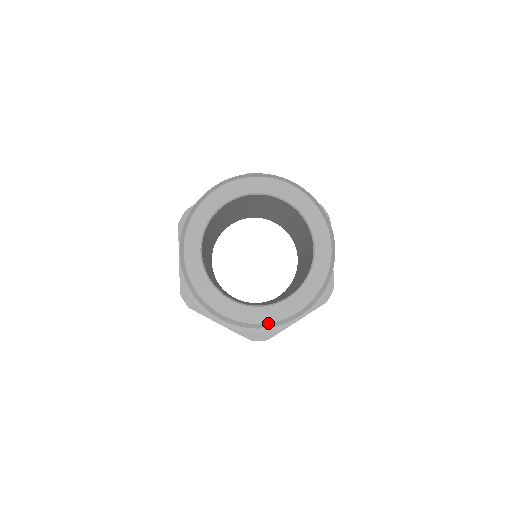
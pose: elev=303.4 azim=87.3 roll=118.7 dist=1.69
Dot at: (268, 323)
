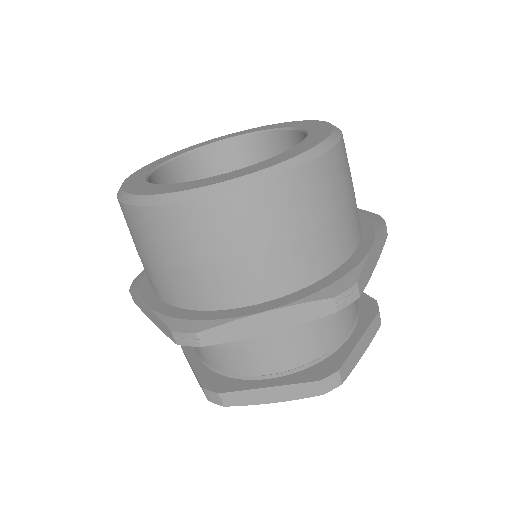
Dot at: (173, 193)
